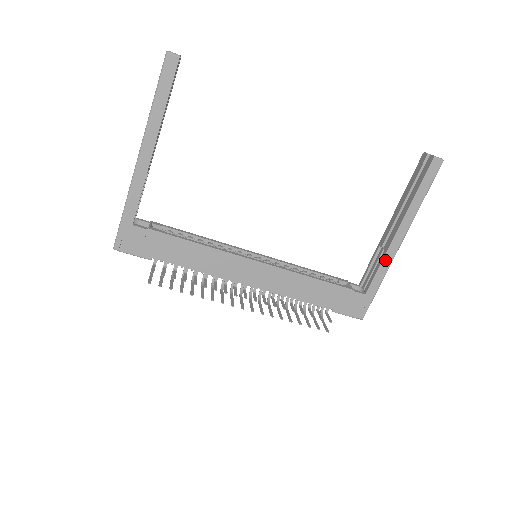
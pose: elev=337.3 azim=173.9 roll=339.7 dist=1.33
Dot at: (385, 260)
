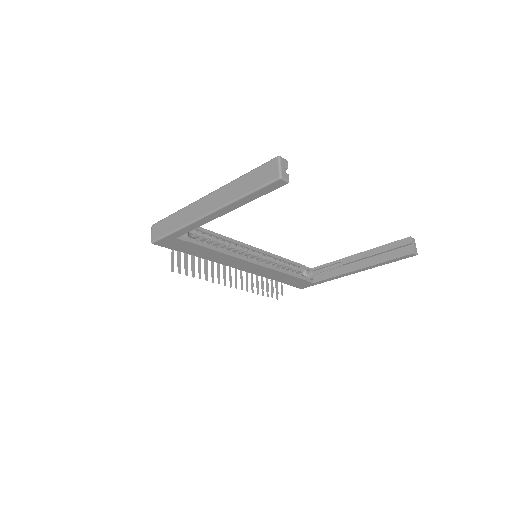
Dot at: (339, 276)
